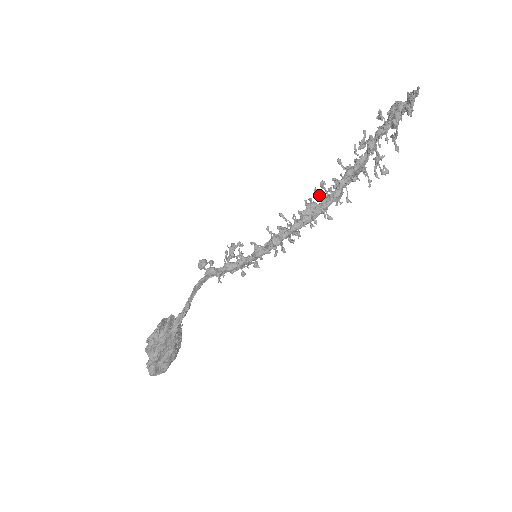
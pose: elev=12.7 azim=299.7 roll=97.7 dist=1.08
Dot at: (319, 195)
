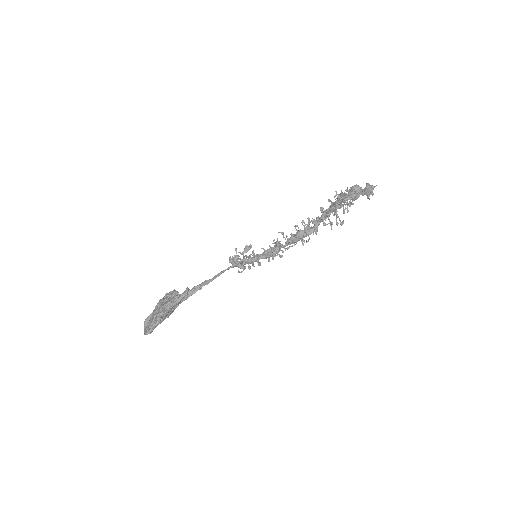
Dot at: (304, 226)
